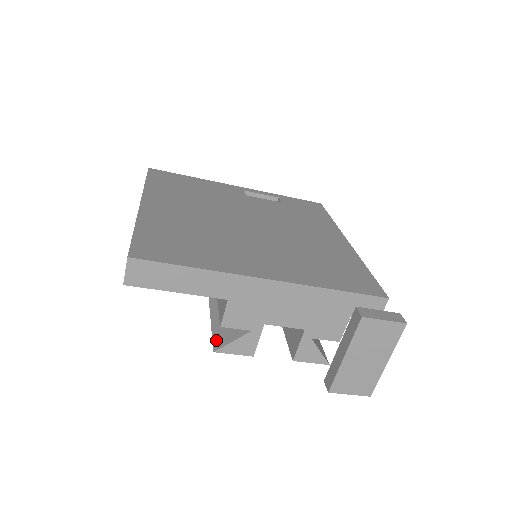
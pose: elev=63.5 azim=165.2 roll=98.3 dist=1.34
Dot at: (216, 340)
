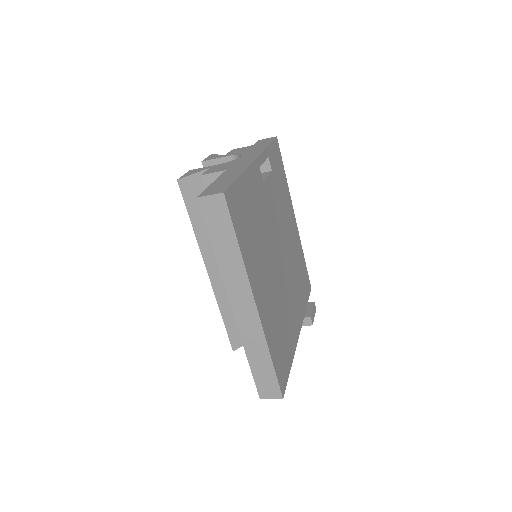
Dot at: (233, 342)
